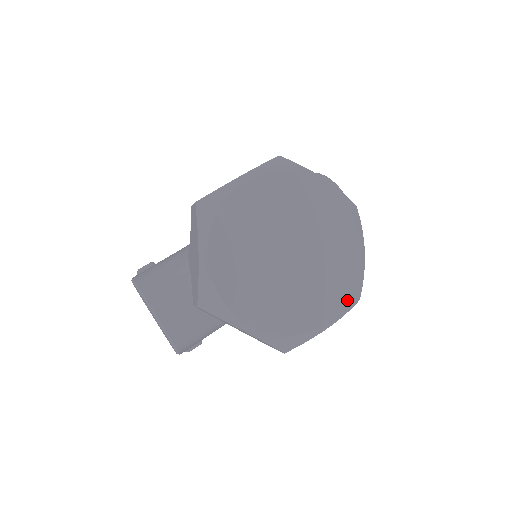
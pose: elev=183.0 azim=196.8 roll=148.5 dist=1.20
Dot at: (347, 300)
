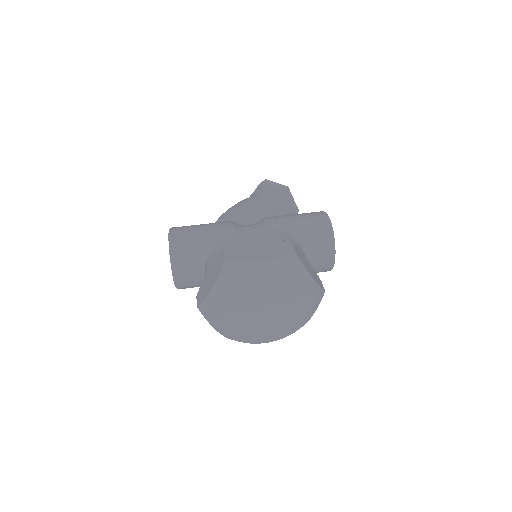
Dot at: (282, 338)
